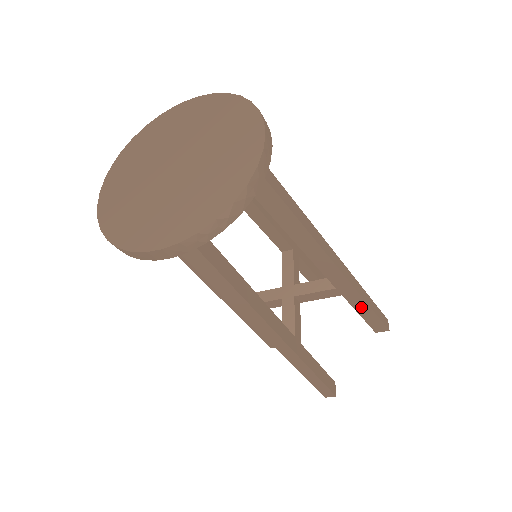
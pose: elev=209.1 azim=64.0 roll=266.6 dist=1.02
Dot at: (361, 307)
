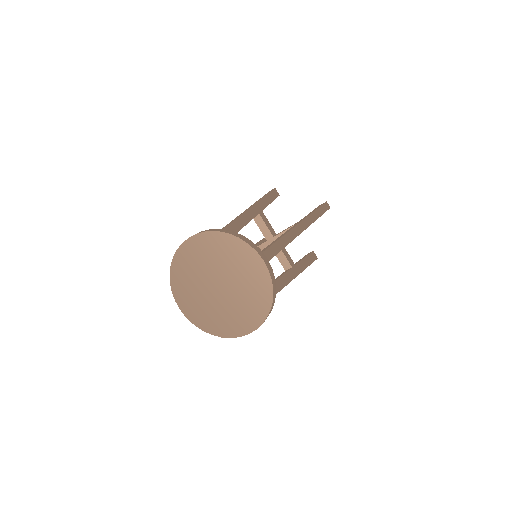
Dot at: occluded
